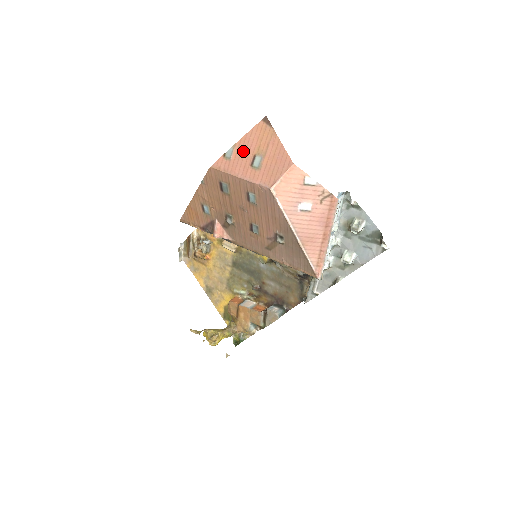
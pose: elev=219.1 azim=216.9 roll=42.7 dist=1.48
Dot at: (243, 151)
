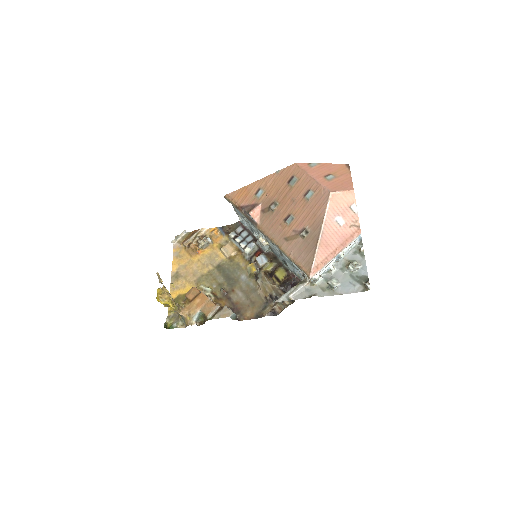
Dot at: (324, 168)
